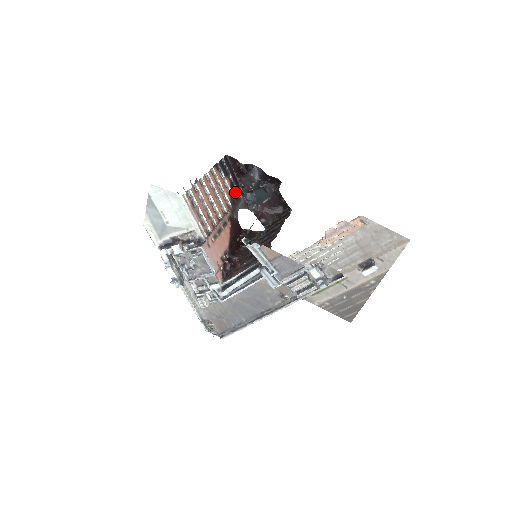
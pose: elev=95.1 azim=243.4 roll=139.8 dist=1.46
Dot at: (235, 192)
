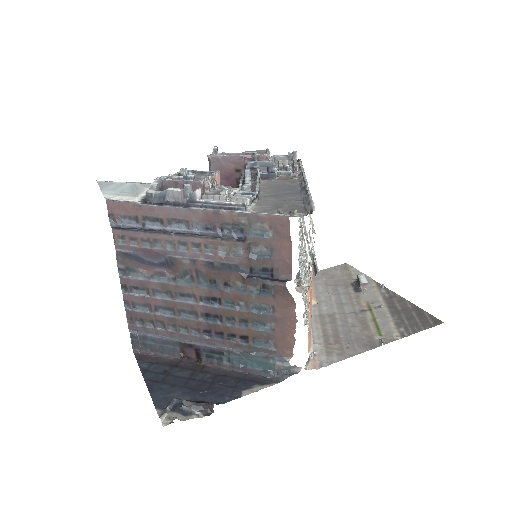
Dot at: occluded
